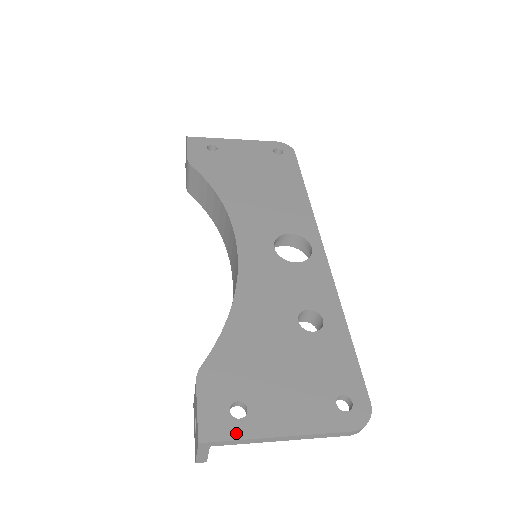
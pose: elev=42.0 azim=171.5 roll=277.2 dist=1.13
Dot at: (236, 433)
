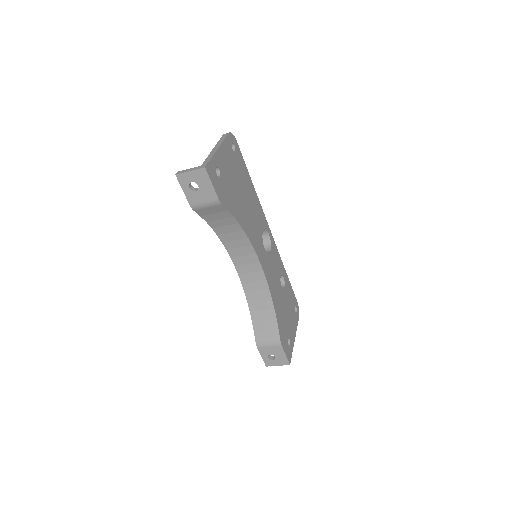
Dot at: (292, 351)
